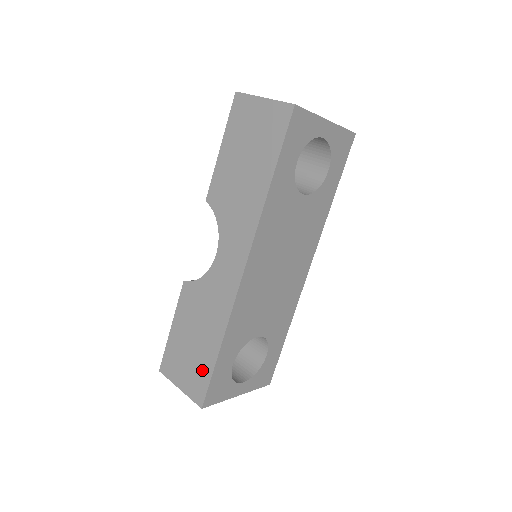
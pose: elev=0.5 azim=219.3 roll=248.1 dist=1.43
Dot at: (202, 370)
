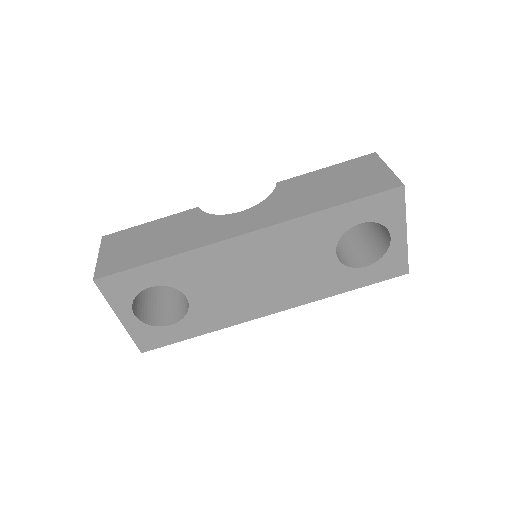
Dot at: (130, 260)
